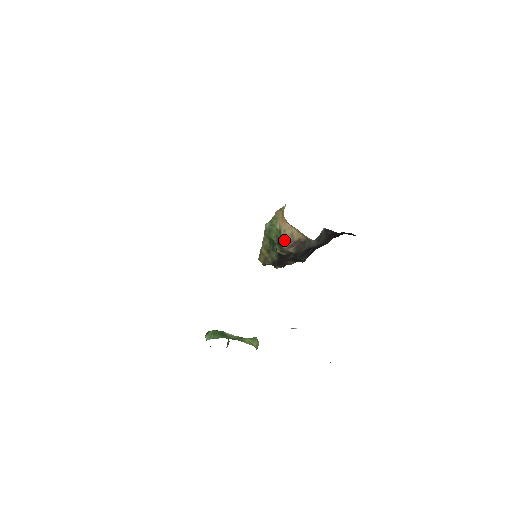
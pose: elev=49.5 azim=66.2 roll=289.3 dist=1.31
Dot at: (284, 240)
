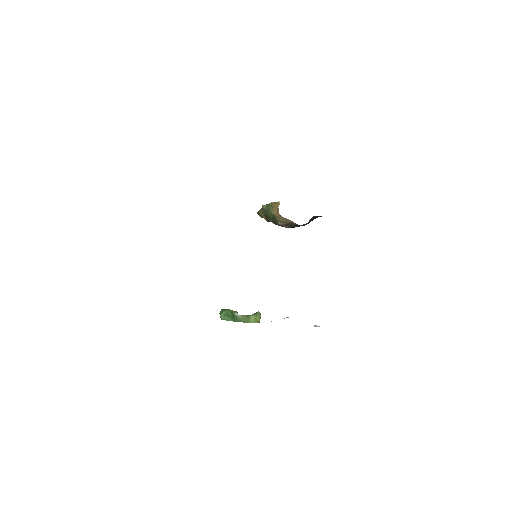
Dot at: (279, 222)
